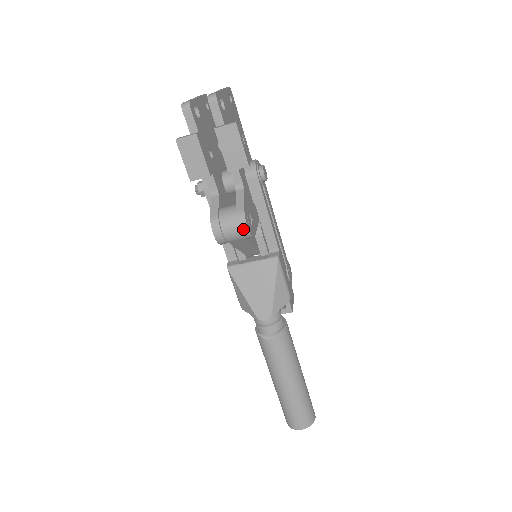
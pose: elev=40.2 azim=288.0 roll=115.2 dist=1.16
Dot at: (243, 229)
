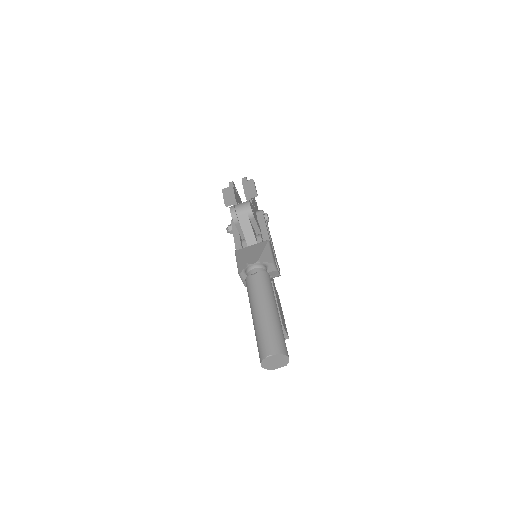
Dot at: (247, 205)
